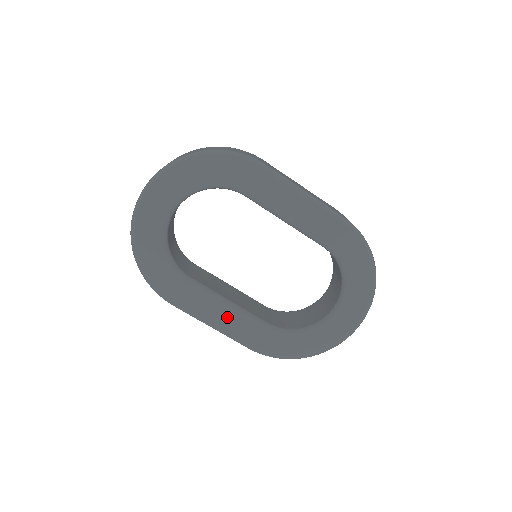
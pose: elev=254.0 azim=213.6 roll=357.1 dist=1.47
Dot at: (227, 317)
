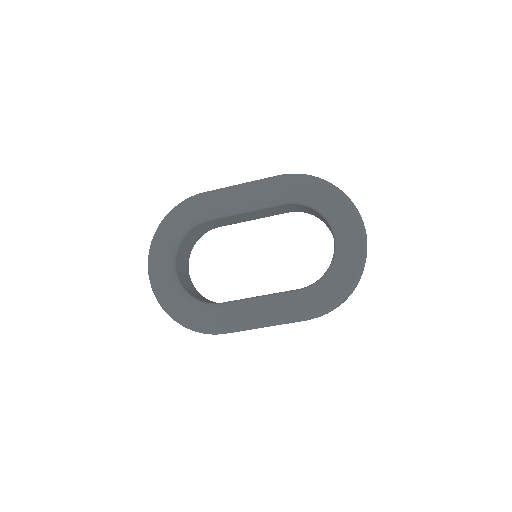
Dot at: (266, 309)
